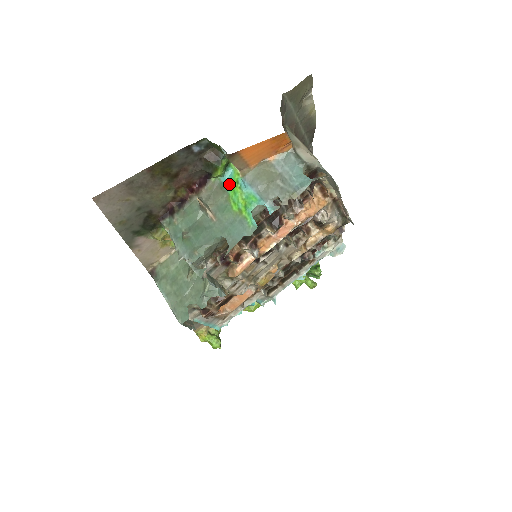
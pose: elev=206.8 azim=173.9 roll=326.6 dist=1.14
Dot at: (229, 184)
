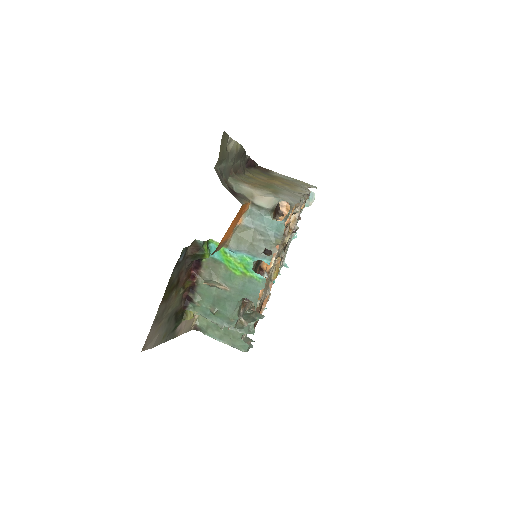
Dot at: (219, 257)
